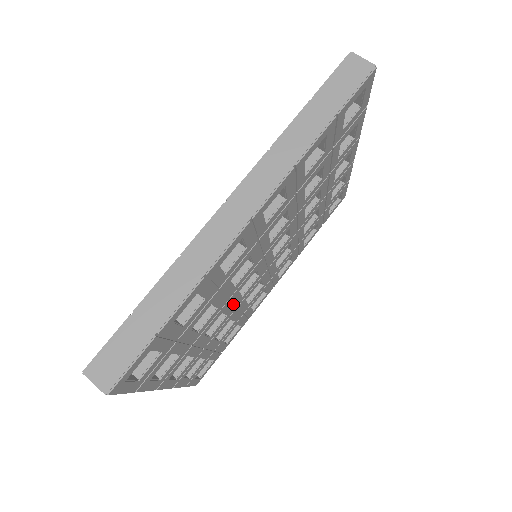
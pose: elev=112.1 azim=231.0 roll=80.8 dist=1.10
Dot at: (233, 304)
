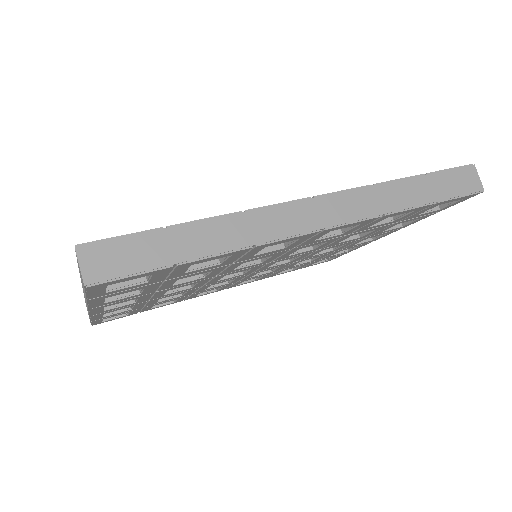
Dot at: occluded
